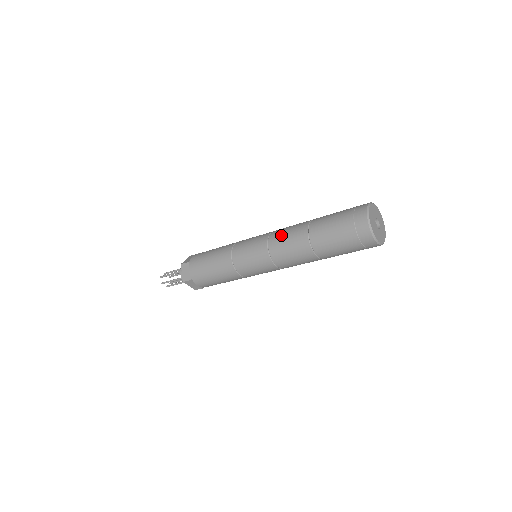
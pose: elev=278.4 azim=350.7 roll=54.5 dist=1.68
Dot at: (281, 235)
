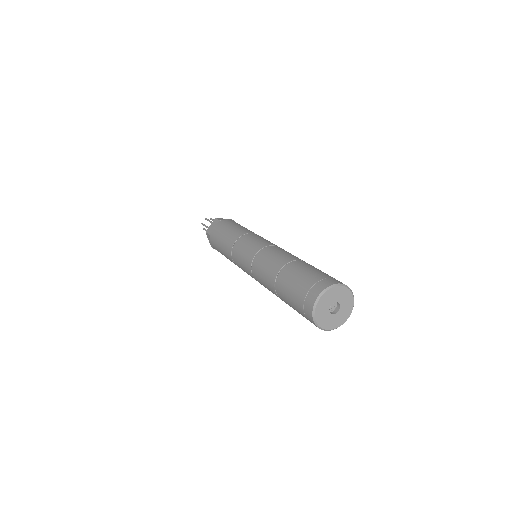
Dot at: (259, 269)
